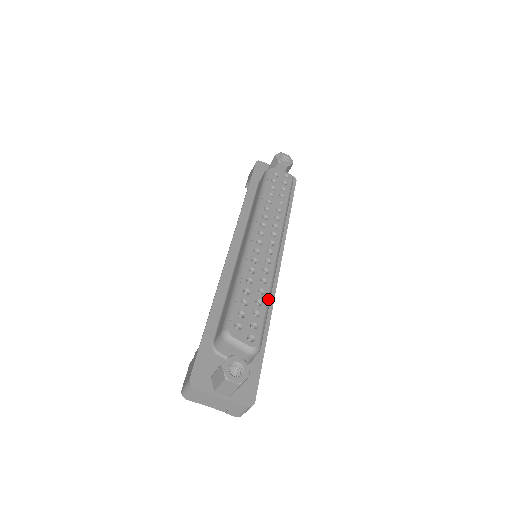
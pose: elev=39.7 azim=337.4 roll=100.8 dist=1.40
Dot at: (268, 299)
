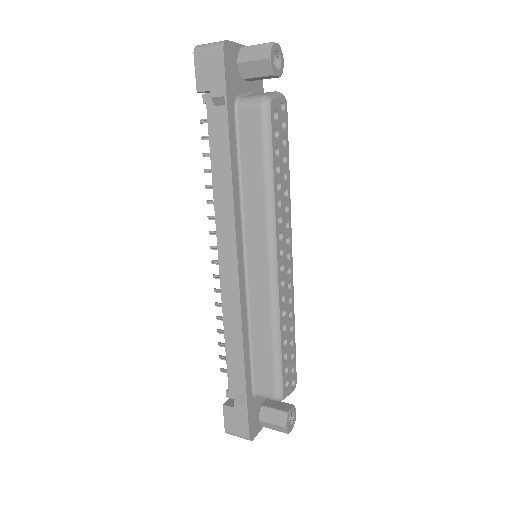
Dot at: (294, 331)
